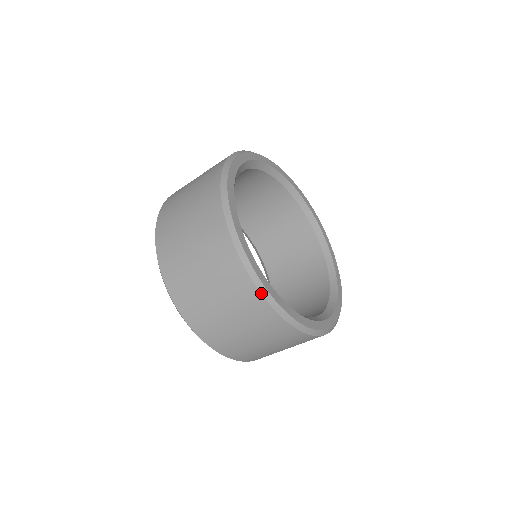
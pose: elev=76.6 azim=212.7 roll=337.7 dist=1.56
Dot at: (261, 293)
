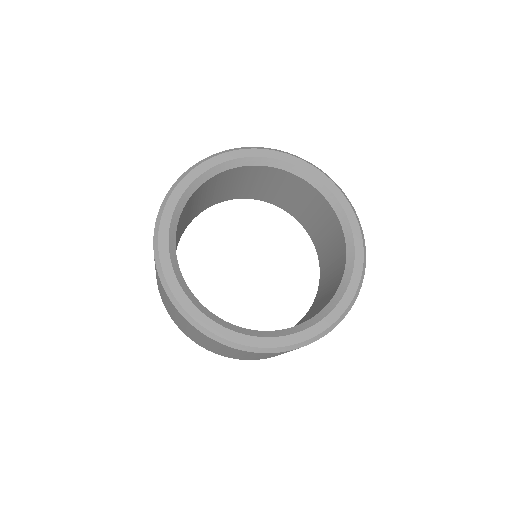
Dot at: (231, 347)
